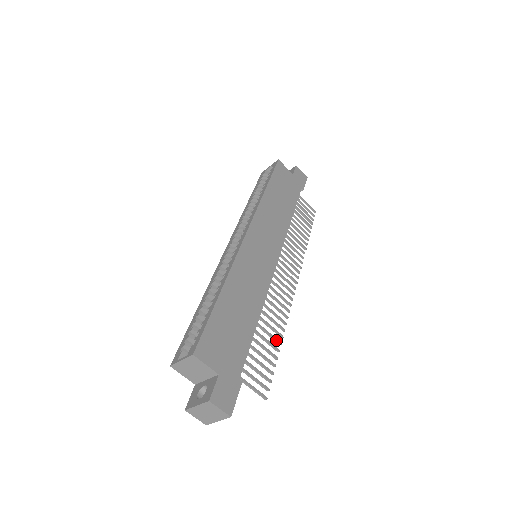
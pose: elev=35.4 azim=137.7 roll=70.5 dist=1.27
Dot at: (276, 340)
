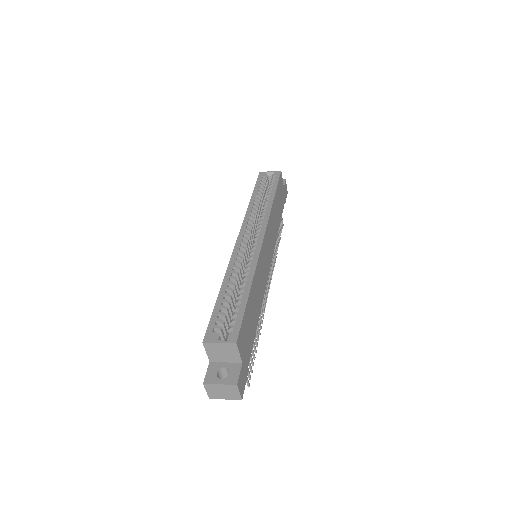
Dot at: (258, 336)
